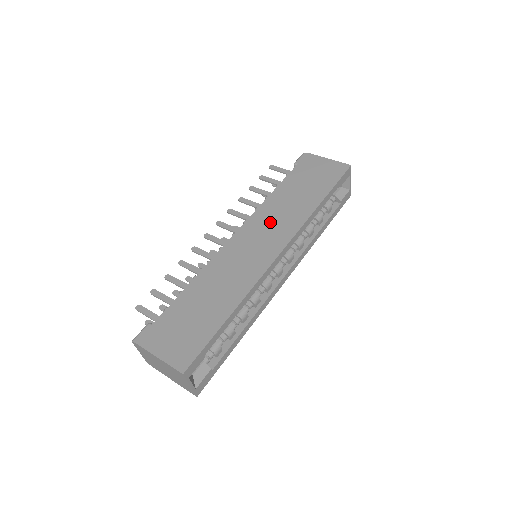
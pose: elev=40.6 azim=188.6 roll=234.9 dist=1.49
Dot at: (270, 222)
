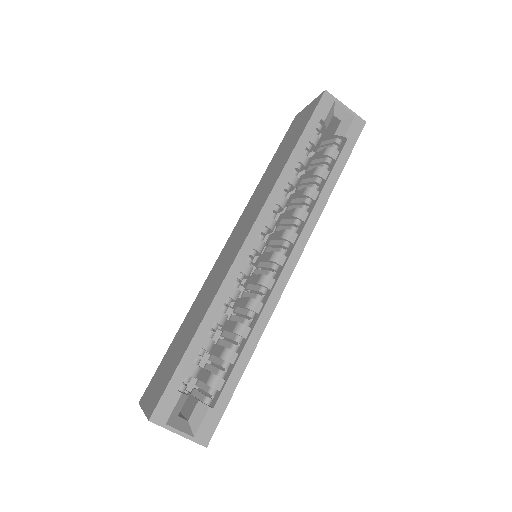
Dot at: (250, 211)
